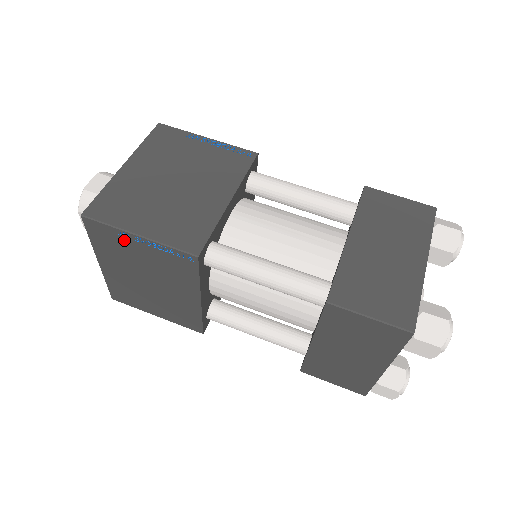
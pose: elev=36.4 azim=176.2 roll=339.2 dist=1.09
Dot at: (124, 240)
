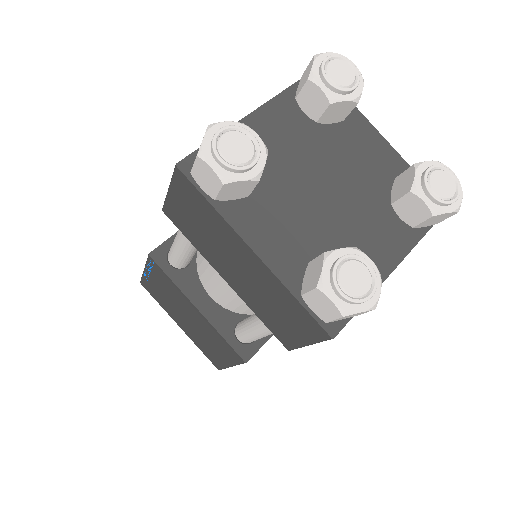
Dot at: (151, 283)
